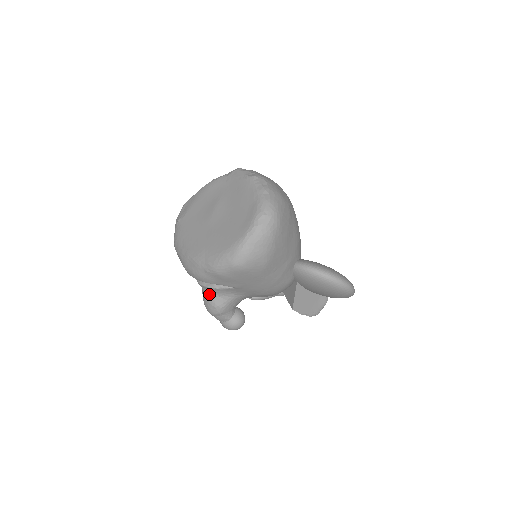
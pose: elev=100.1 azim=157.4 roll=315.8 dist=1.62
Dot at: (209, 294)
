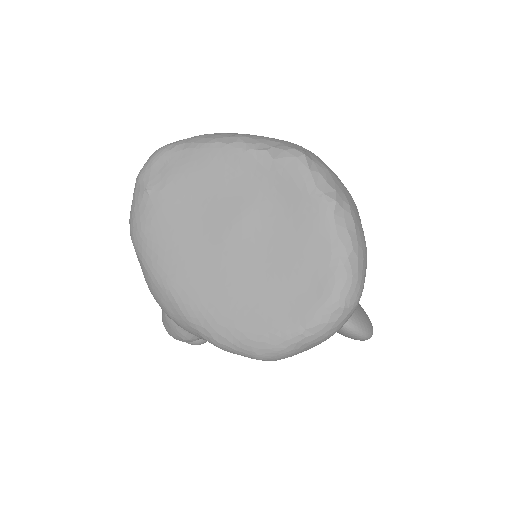
Dot at: occluded
